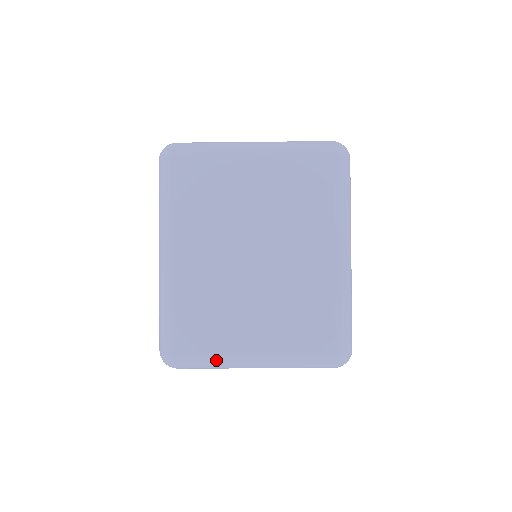
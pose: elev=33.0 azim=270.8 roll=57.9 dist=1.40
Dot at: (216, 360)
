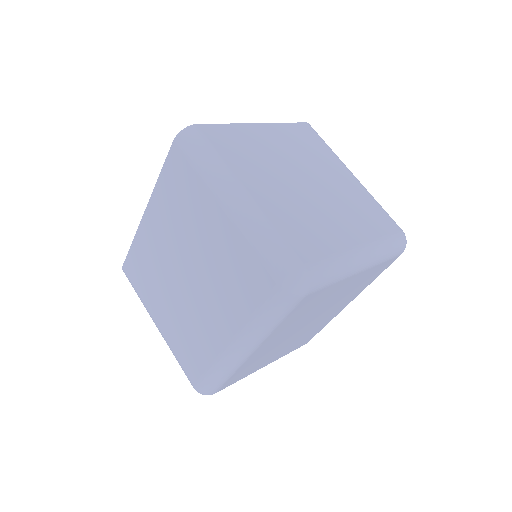
Dot at: occluded
